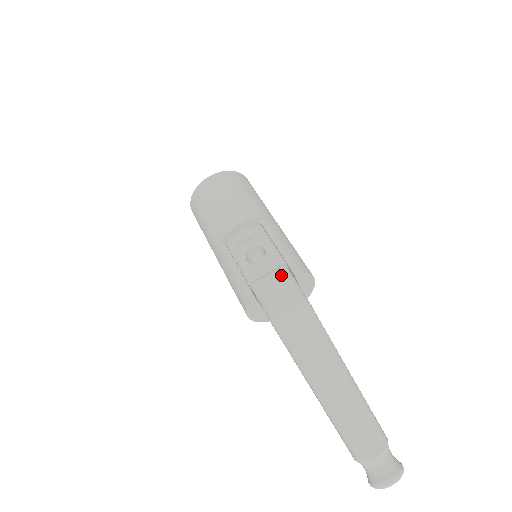
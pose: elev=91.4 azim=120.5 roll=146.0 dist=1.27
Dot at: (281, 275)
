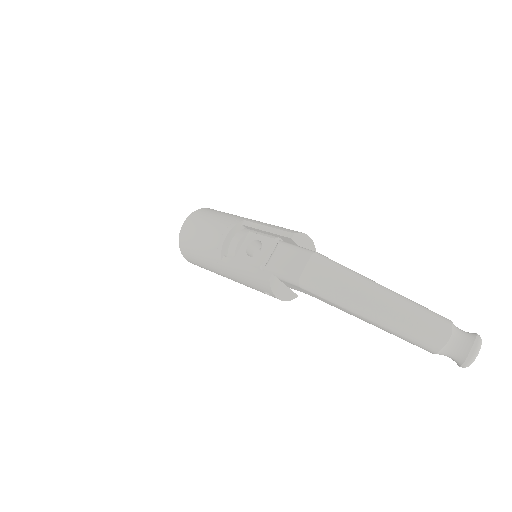
Dot at: (282, 248)
